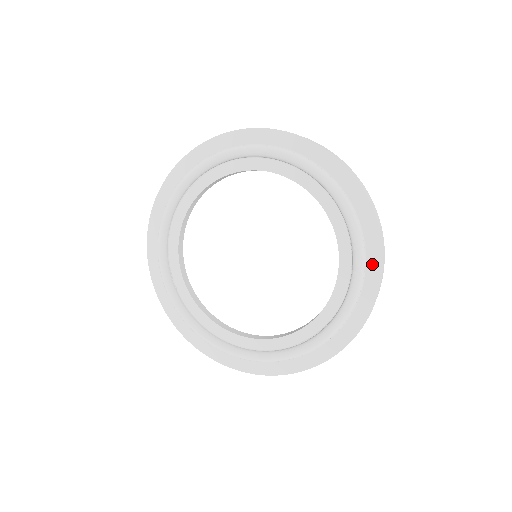
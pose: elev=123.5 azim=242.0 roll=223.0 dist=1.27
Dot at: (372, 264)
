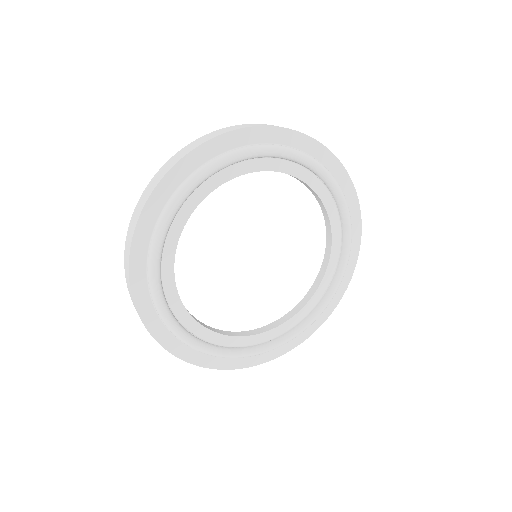
Dot at: (349, 196)
